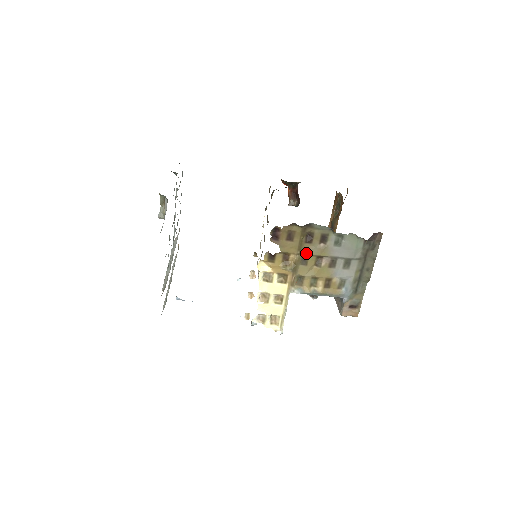
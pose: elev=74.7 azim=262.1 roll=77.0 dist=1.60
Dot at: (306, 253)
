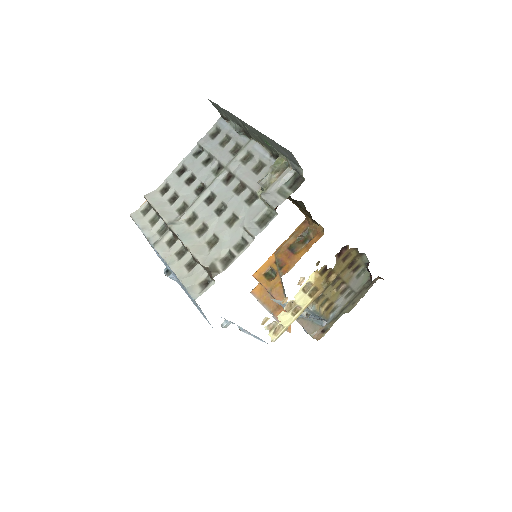
Dot at: (342, 276)
